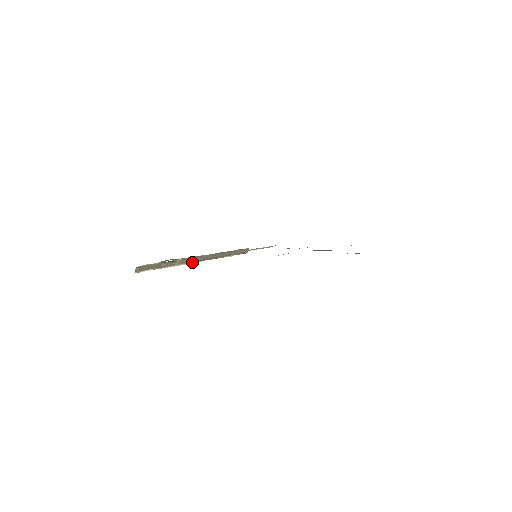
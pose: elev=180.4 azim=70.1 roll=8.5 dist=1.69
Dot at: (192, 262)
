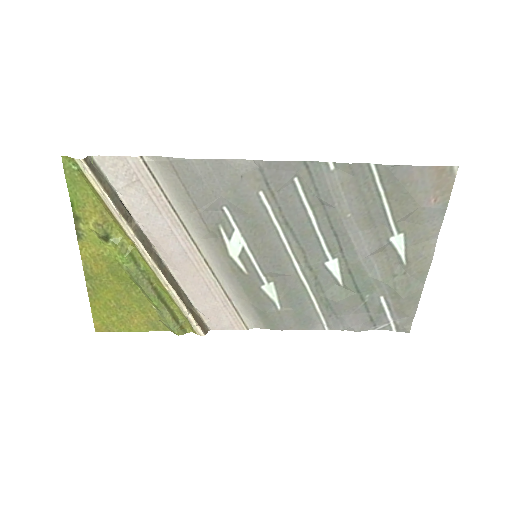
Dot at: (146, 250)
